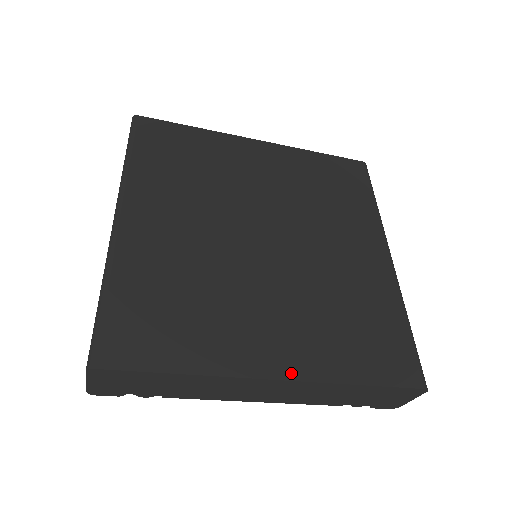
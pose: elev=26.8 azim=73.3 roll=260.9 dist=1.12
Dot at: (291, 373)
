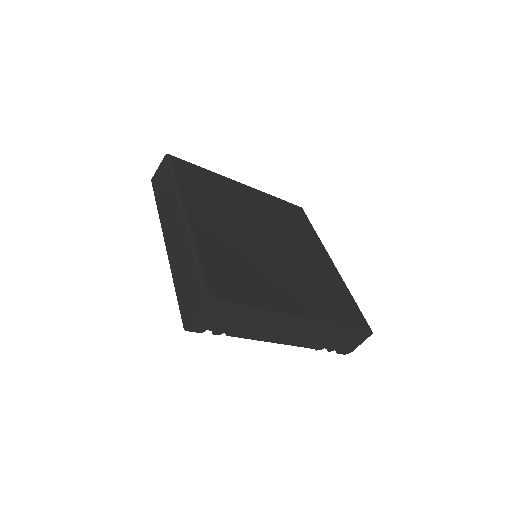
Dot at: (309, 315)
